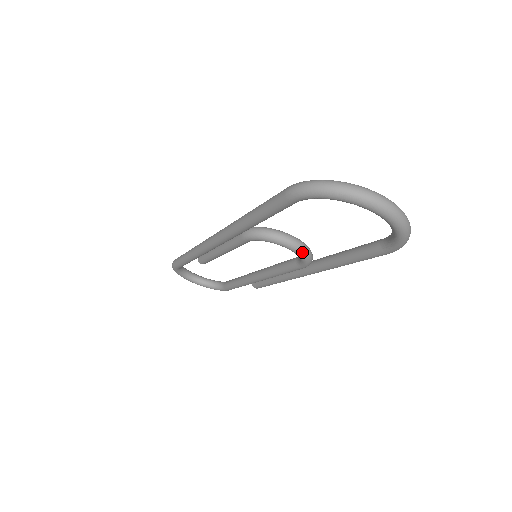
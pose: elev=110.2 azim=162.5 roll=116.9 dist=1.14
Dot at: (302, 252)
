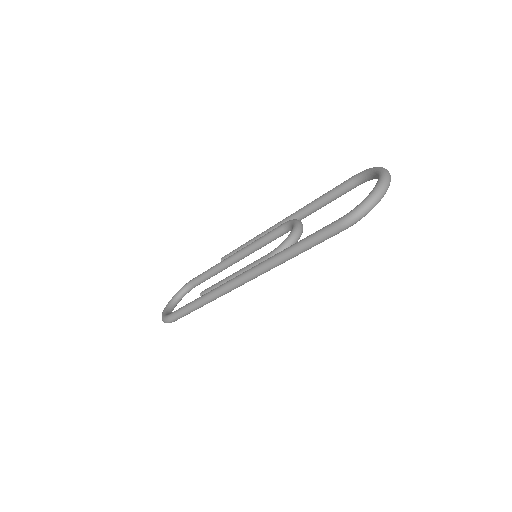
Dot at: occluded
